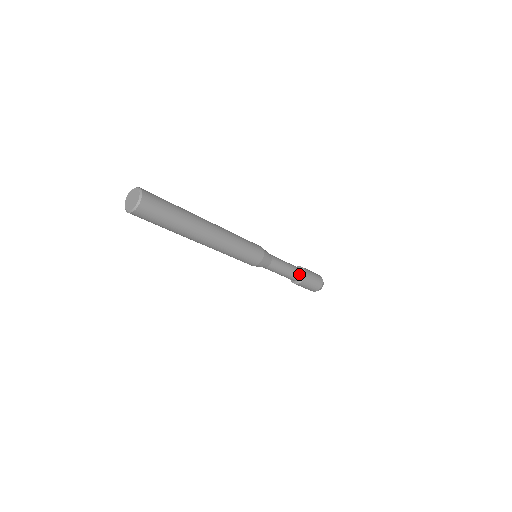
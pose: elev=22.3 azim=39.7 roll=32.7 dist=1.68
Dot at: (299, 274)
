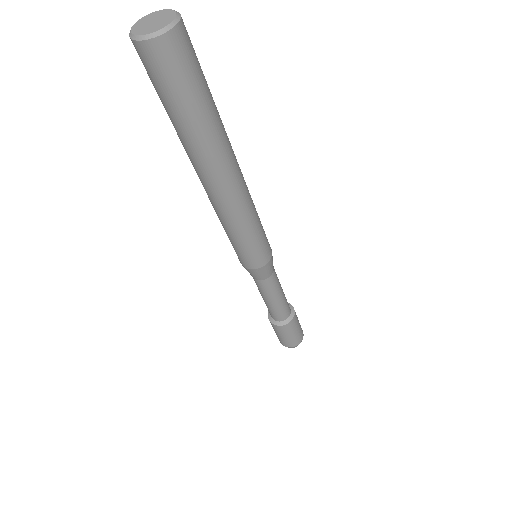
Dot at: (288, 306)
